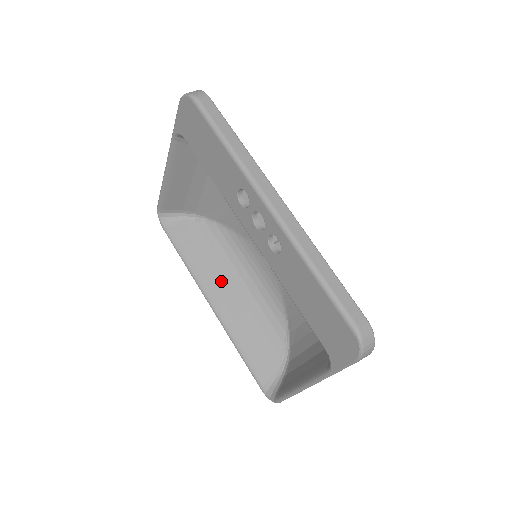
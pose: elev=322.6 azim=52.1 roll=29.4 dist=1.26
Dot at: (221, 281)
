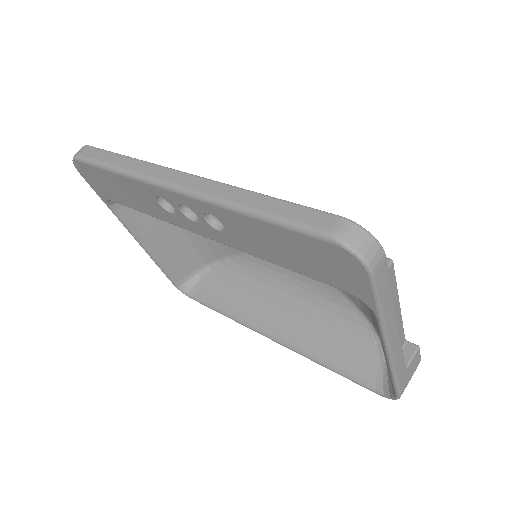
Dot at: (266, 308)
